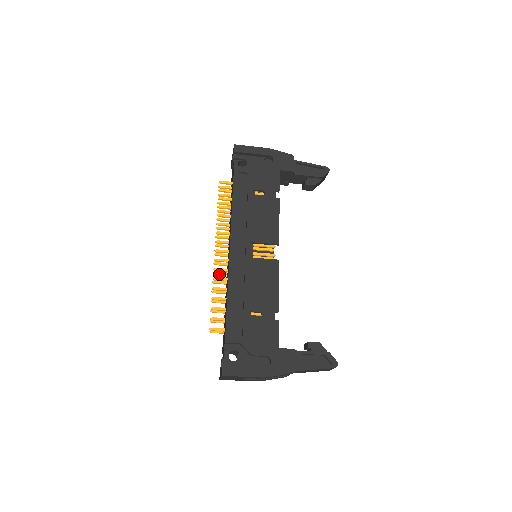
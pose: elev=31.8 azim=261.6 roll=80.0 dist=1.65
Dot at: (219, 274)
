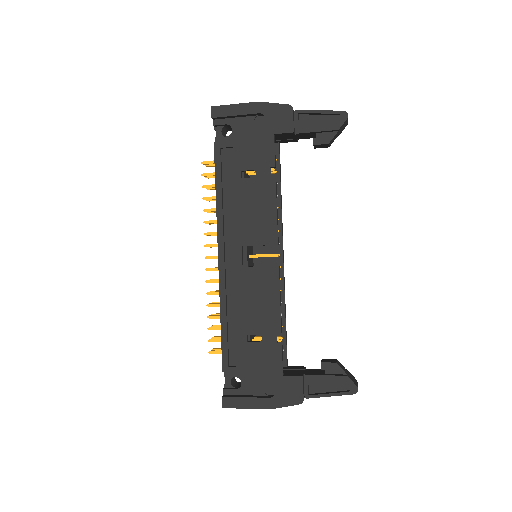
Dot at: occluded
